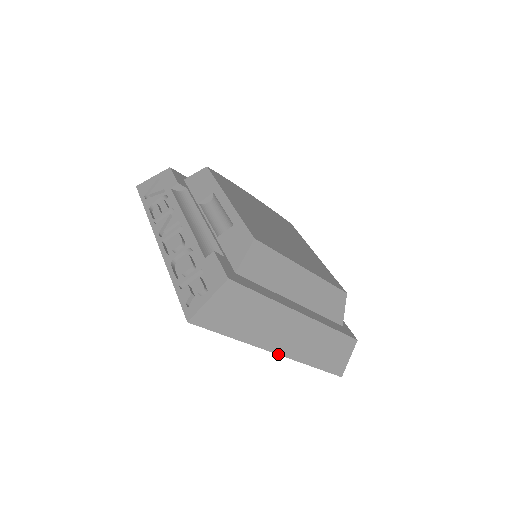
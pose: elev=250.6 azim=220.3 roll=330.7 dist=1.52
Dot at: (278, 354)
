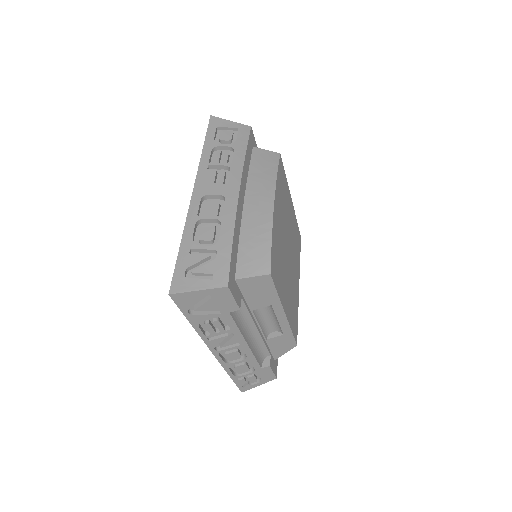
Dot at: occluded
